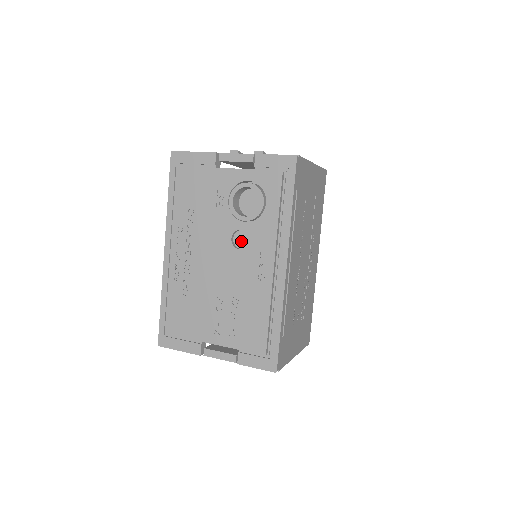
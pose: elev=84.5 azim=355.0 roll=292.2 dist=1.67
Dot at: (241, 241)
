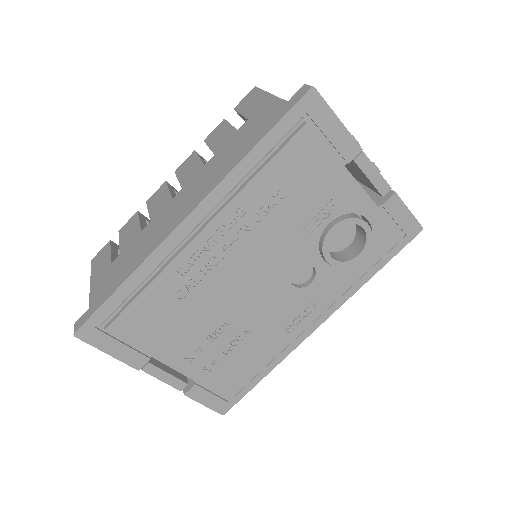
Dot at: (299, 274)
